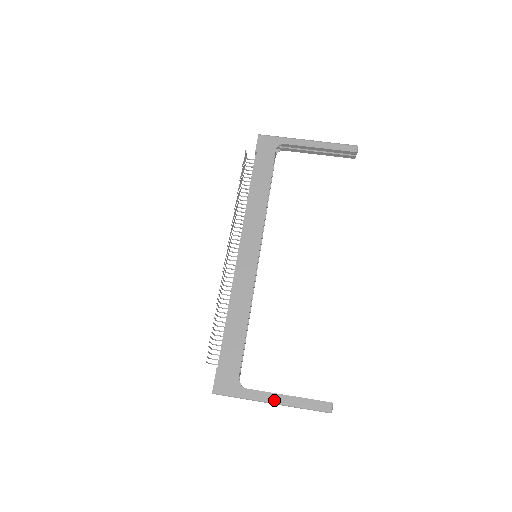
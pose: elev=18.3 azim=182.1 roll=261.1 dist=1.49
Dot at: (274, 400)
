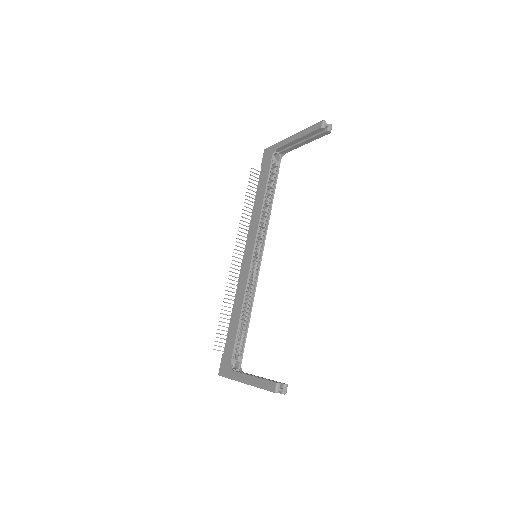
Dot at: (245, 380)
